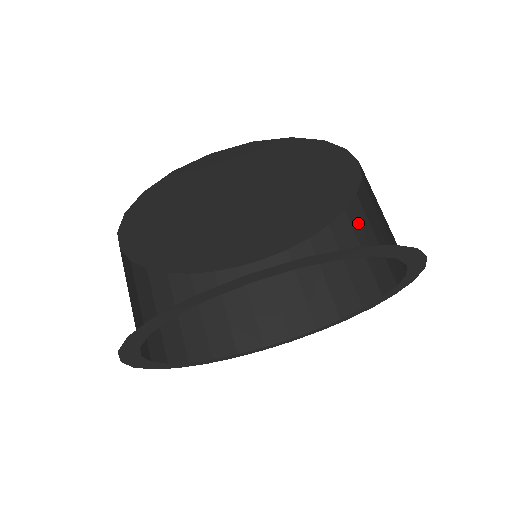
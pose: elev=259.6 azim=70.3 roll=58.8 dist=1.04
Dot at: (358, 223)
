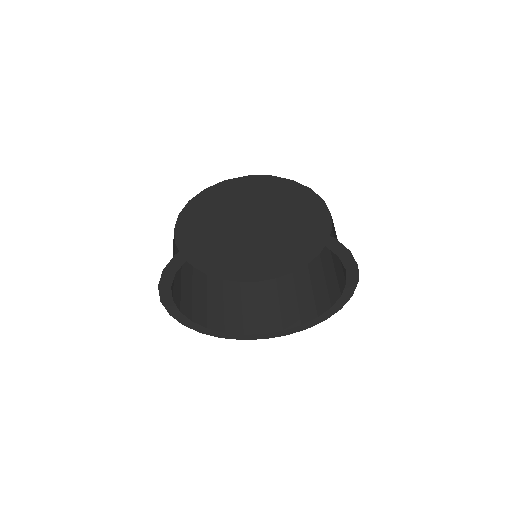
Dot at: occluded
